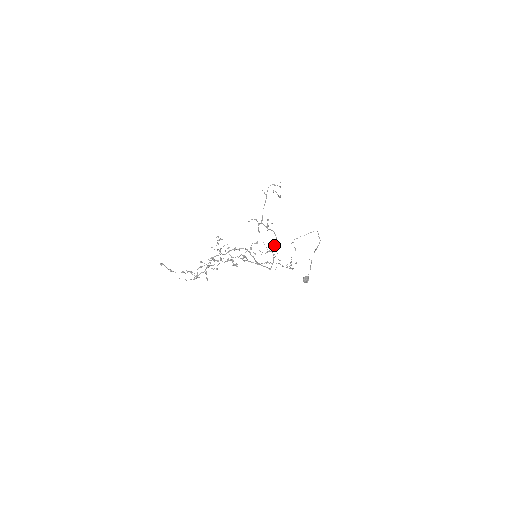
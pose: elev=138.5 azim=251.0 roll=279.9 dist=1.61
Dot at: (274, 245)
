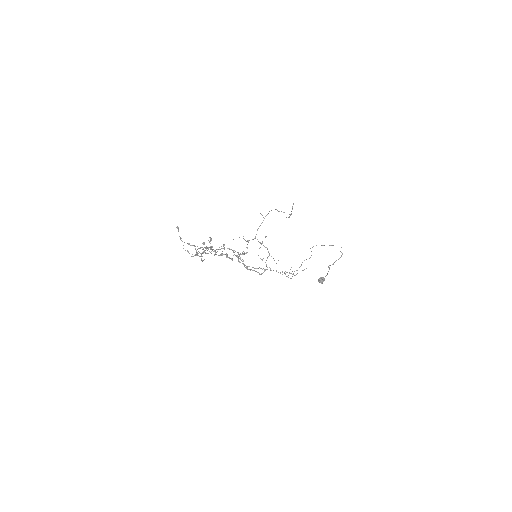
Dot at: (267, 258)
